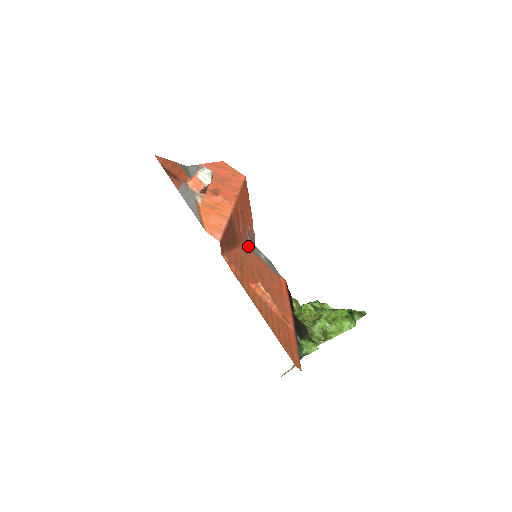
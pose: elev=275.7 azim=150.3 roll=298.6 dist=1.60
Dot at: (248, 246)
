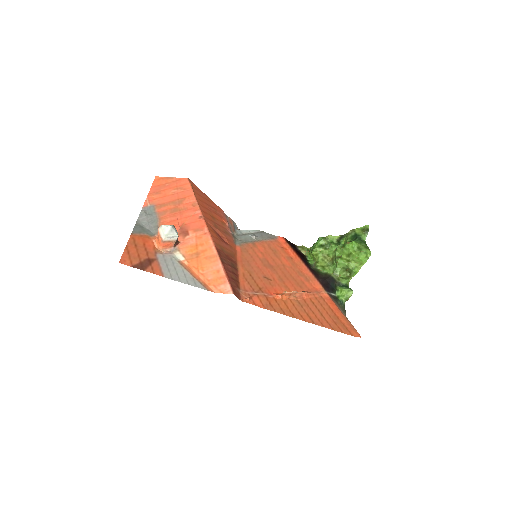
Dot at: (239, 243)
